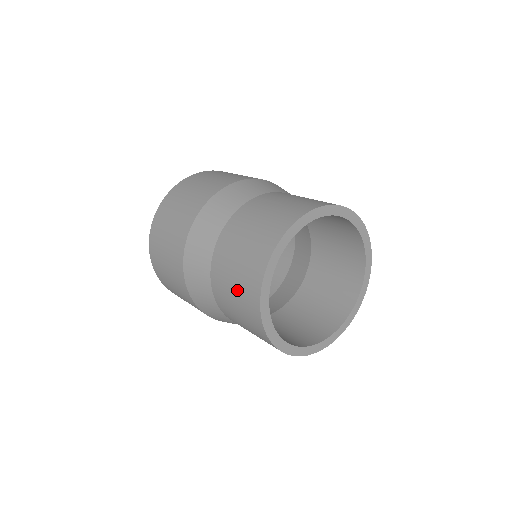
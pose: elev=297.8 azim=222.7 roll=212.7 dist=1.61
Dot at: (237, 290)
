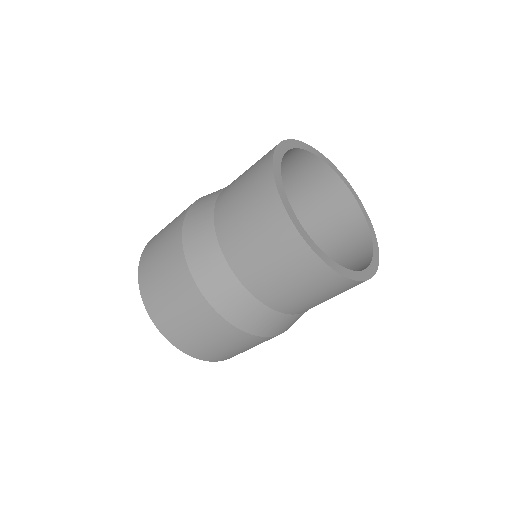
Dot at: (249, 208)
